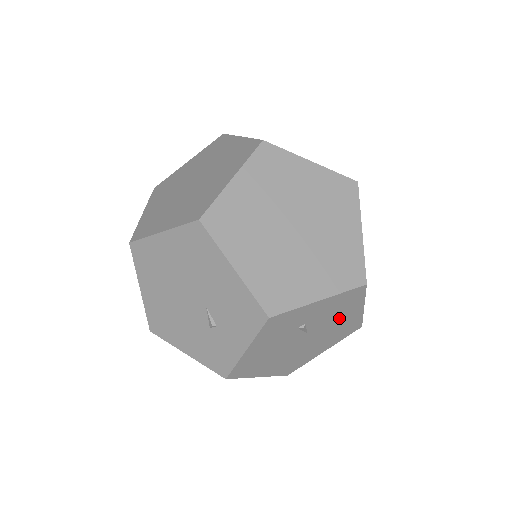
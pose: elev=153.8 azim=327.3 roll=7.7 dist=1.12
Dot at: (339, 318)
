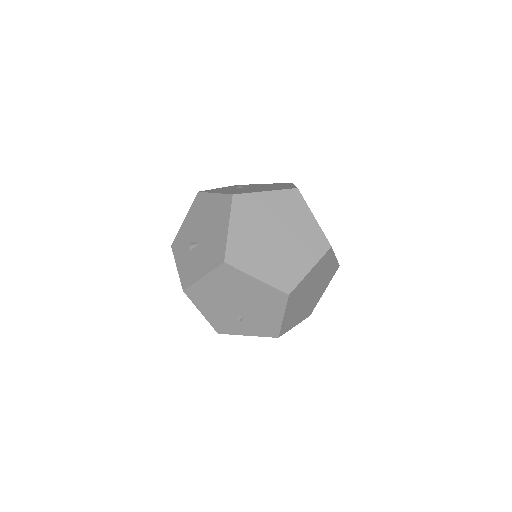
Dot at: occluded
